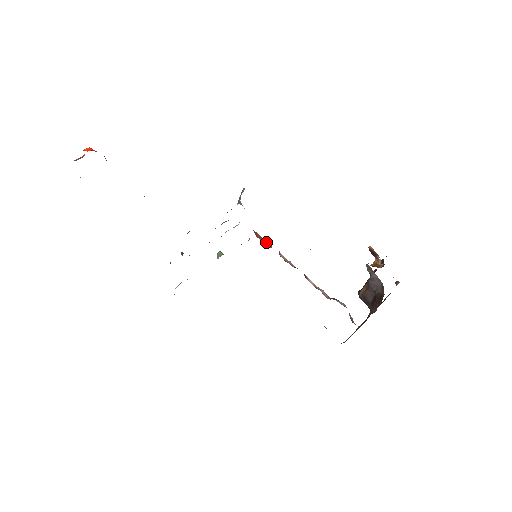
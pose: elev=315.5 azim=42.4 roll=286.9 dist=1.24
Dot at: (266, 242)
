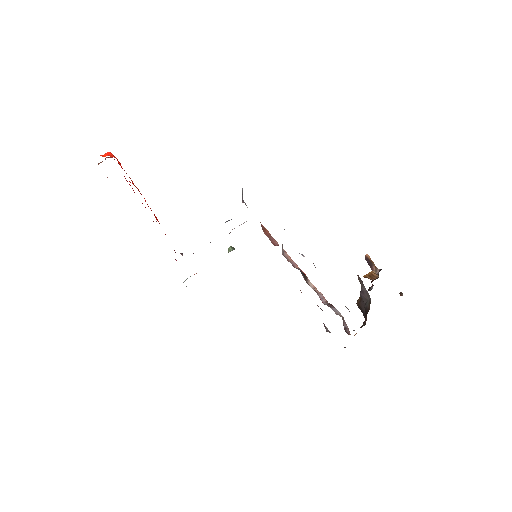
Dot at: (273, 239)
